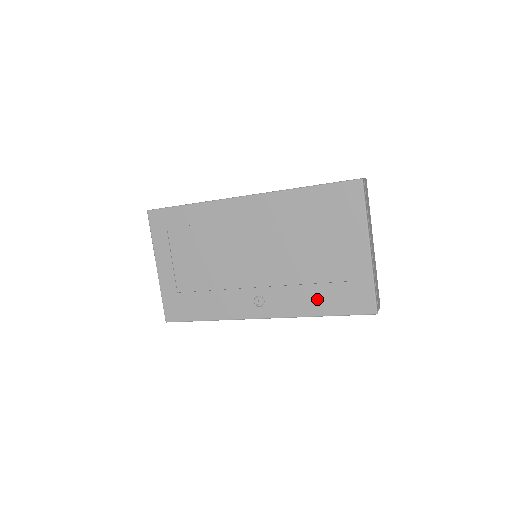
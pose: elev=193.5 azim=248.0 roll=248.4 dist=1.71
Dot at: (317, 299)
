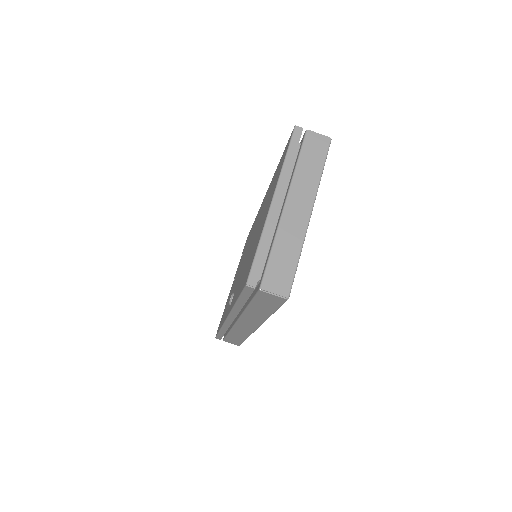
Dot at: (241, 282)
